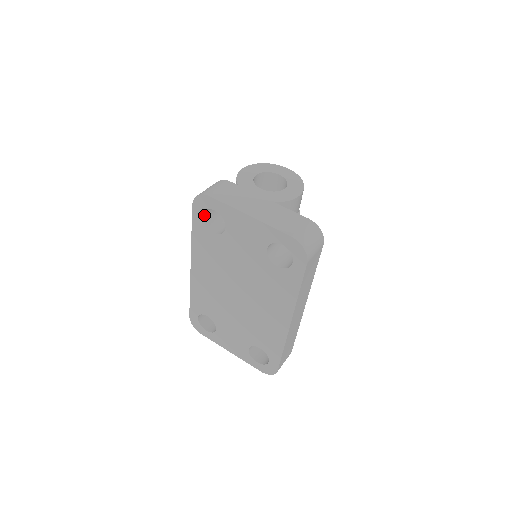
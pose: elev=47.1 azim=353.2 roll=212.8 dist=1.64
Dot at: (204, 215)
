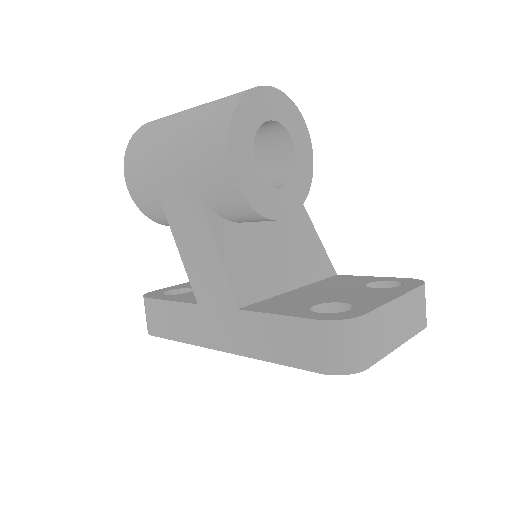
Dot at: occluded
